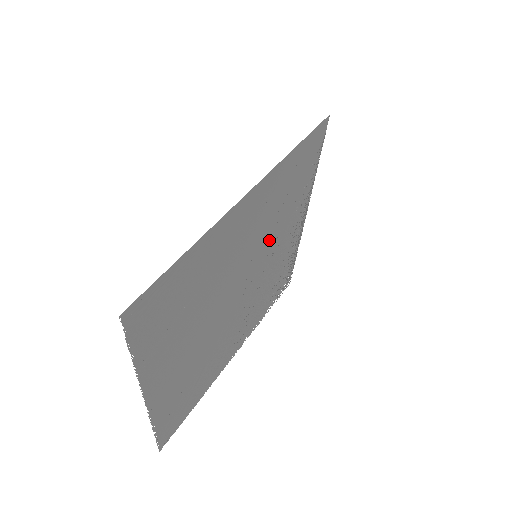
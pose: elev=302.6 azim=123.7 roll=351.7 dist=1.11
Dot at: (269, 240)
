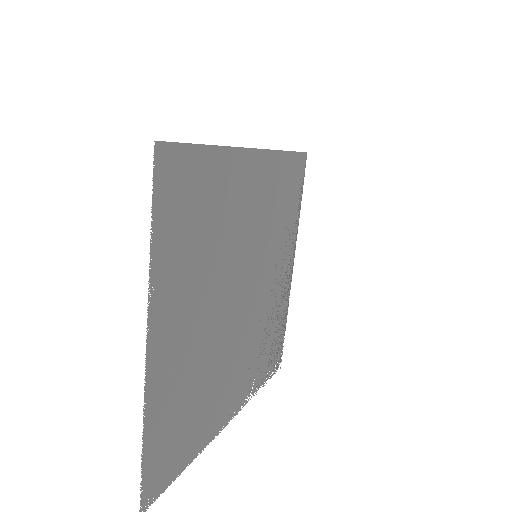
Dot at: (266, 250)
